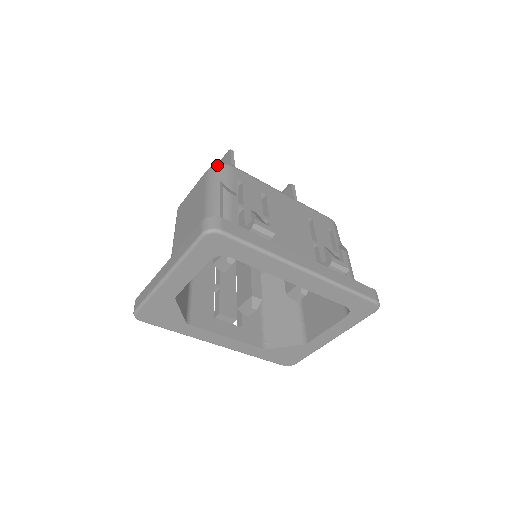
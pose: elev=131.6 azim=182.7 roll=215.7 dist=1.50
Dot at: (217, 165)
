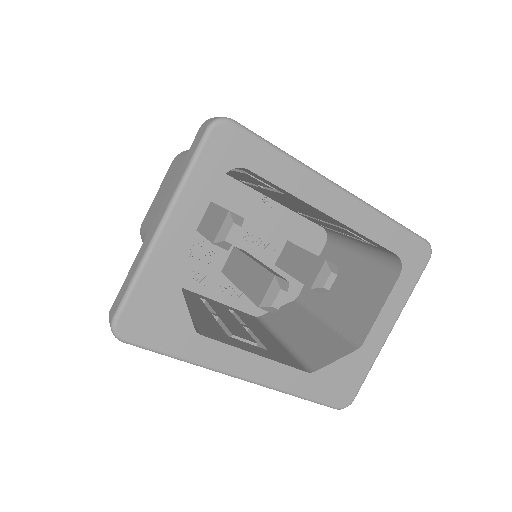
Dot at: occluded
